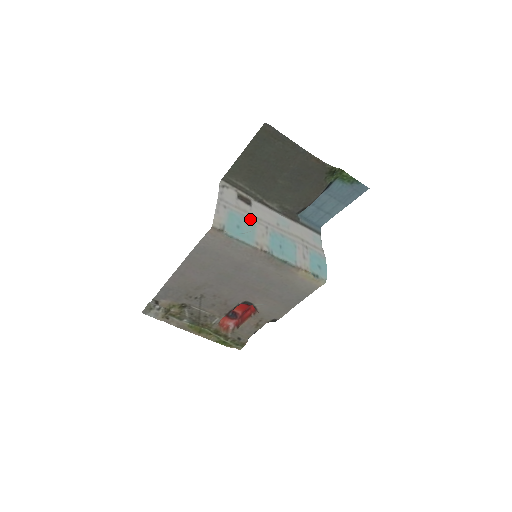
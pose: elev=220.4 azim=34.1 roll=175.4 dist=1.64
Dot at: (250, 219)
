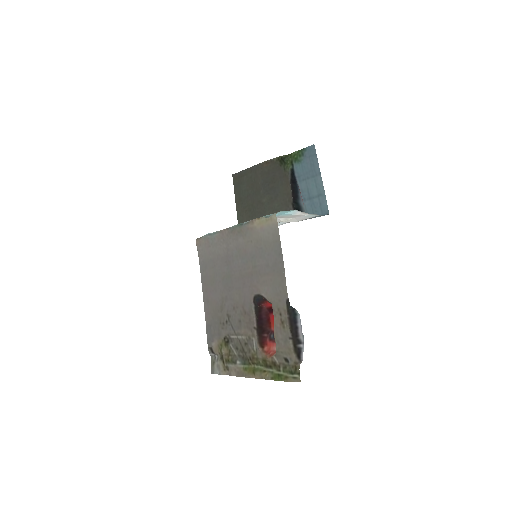
Dot at: occluded
